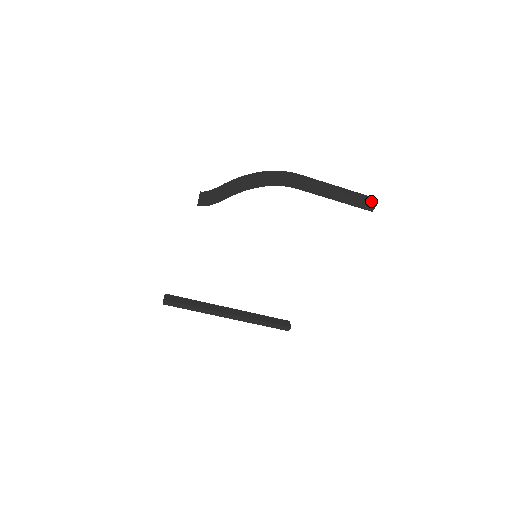
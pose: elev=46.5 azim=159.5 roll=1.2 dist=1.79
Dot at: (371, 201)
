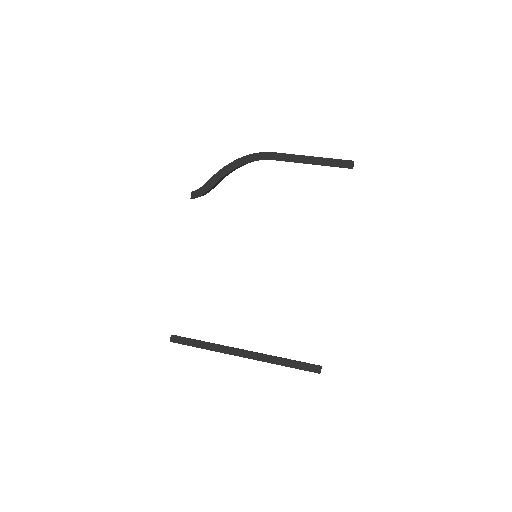
Dot at: (349, 161)
